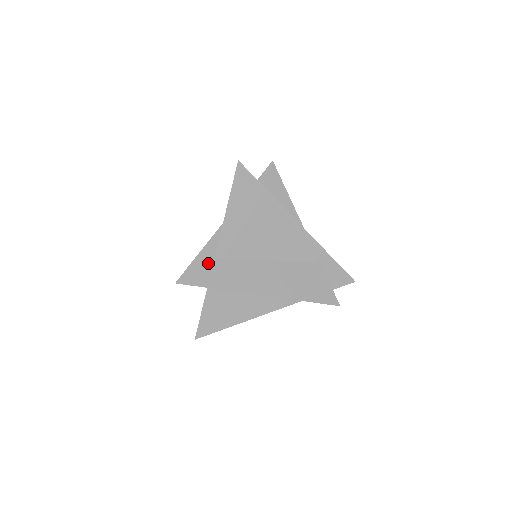
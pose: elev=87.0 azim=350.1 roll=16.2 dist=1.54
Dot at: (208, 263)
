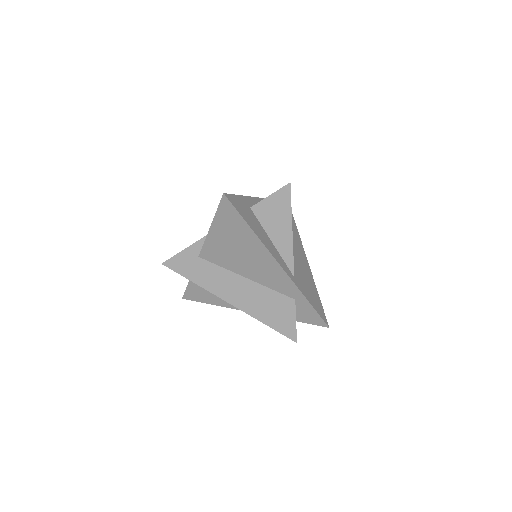
Dot at: (192, 259)
